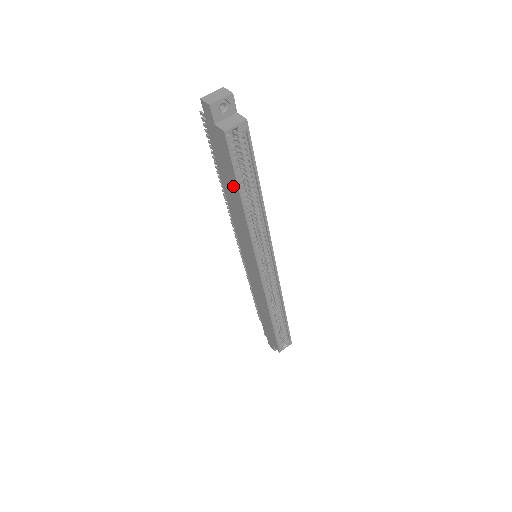
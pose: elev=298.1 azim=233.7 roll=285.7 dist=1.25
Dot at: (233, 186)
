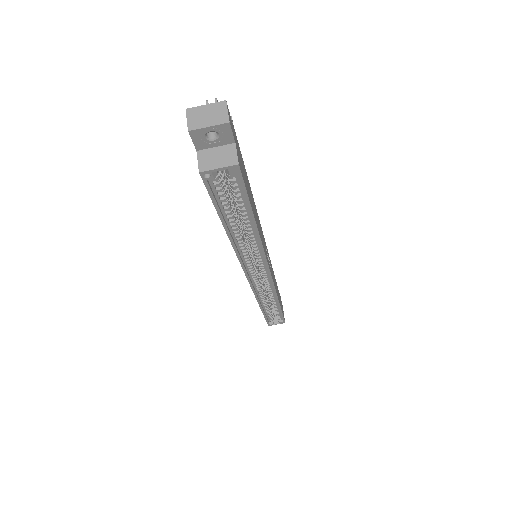
Dot at: occluded
